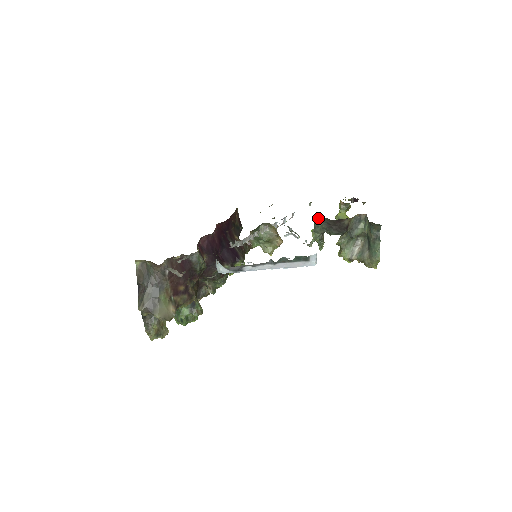
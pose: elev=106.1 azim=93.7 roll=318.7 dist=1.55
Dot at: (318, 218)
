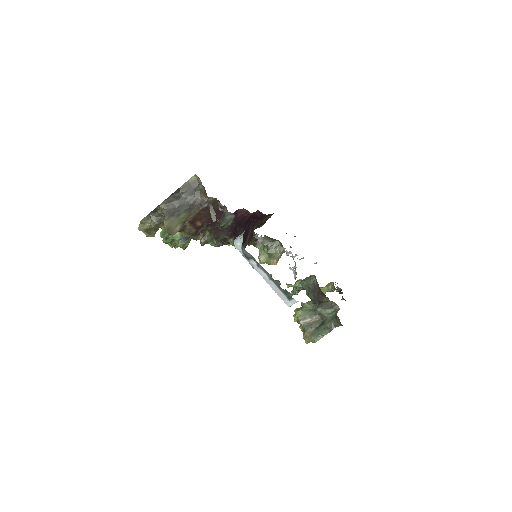
Dot at: (313, 278)
